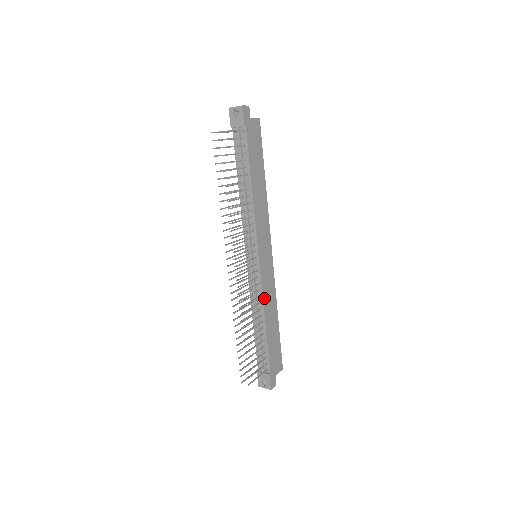
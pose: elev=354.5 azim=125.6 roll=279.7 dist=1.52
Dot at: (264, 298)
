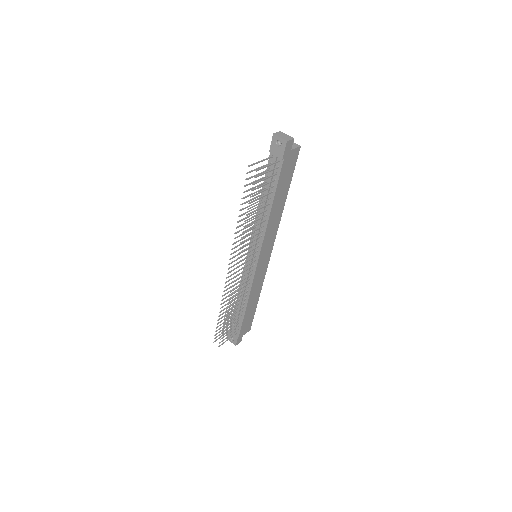
Dot at: (252, 289)
